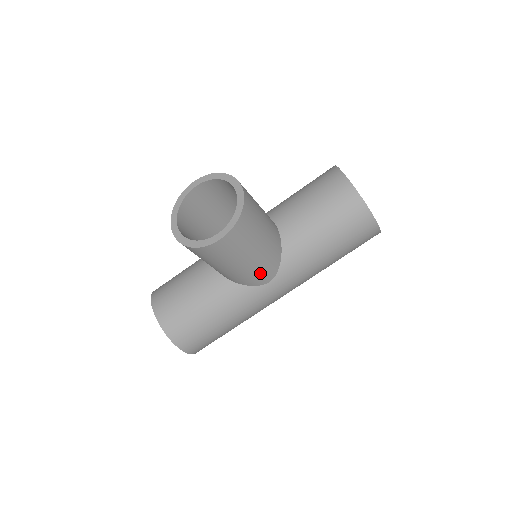
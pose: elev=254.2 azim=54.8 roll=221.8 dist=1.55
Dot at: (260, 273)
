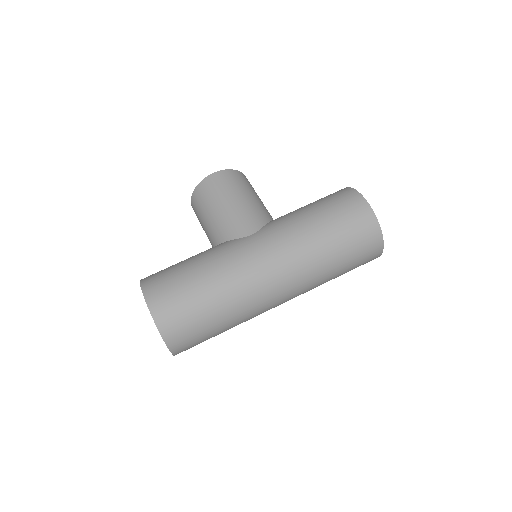
Dot at: (243, 220)
